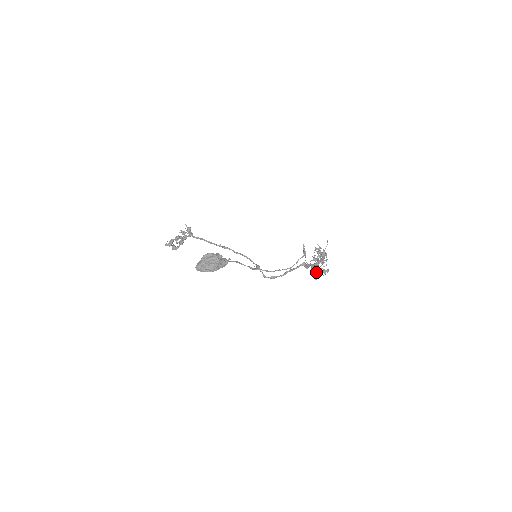
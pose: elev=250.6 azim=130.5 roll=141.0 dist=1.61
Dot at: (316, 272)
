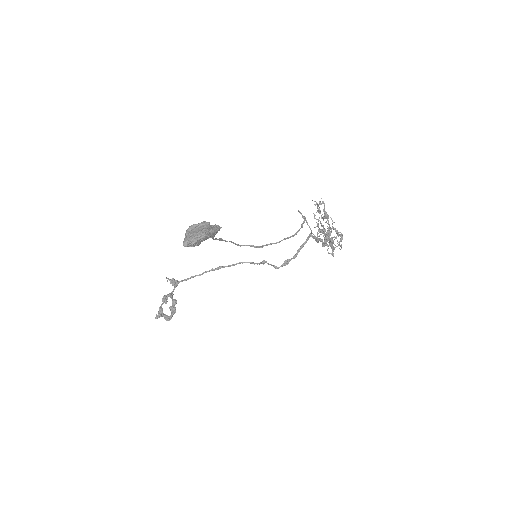
Dot at: (331, 253)
